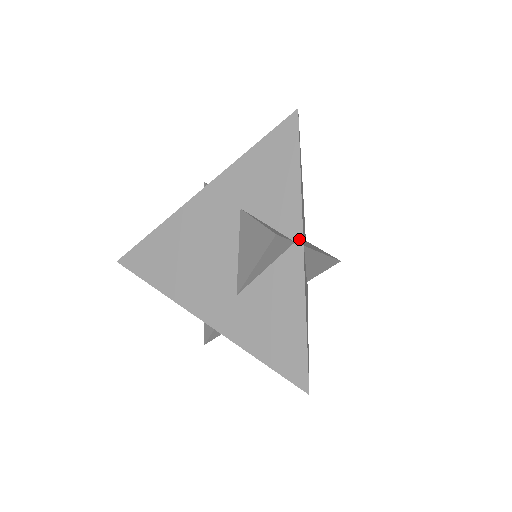
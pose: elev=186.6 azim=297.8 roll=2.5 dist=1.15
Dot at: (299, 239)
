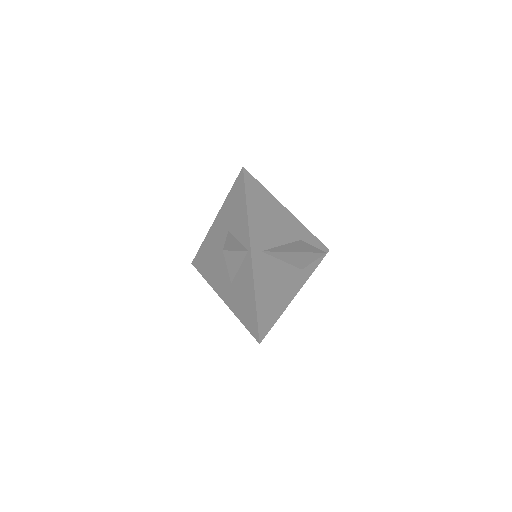
Dot at: (249, 249)
